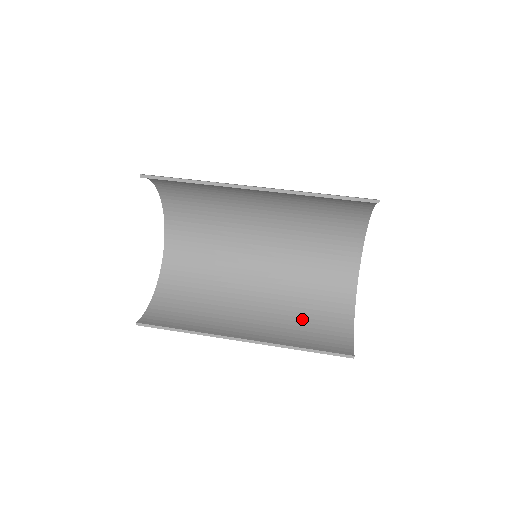
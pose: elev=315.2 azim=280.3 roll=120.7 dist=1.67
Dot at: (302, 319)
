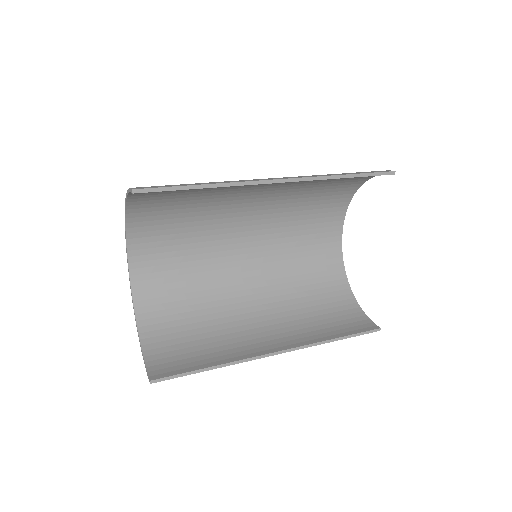
Dot at: (310, 308)
